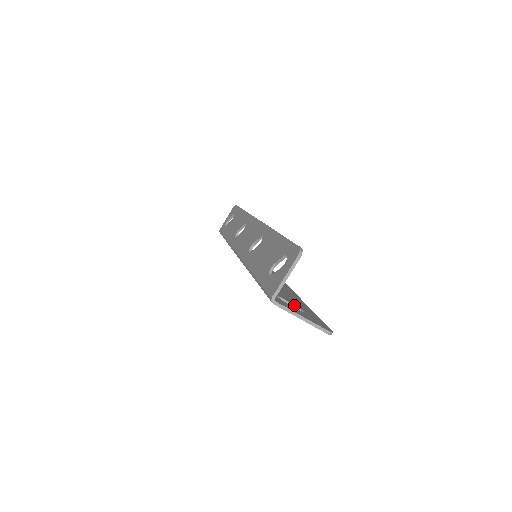
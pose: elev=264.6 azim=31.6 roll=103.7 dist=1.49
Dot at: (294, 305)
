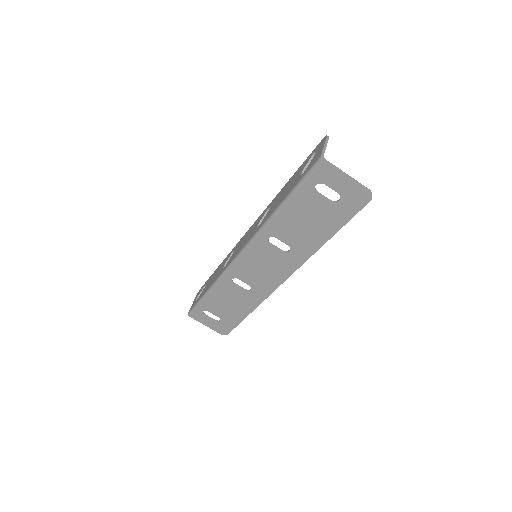
Dot at: (329, 199)
